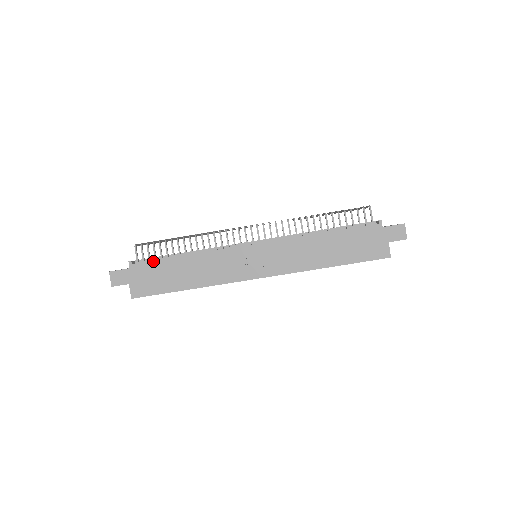
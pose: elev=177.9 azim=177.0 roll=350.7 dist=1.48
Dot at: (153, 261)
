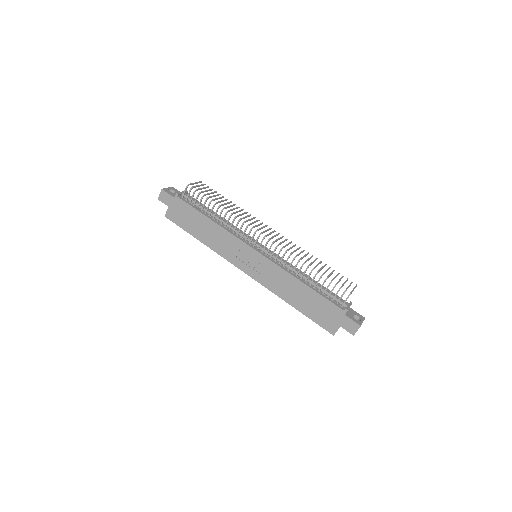
Dot at: (190, 206)
